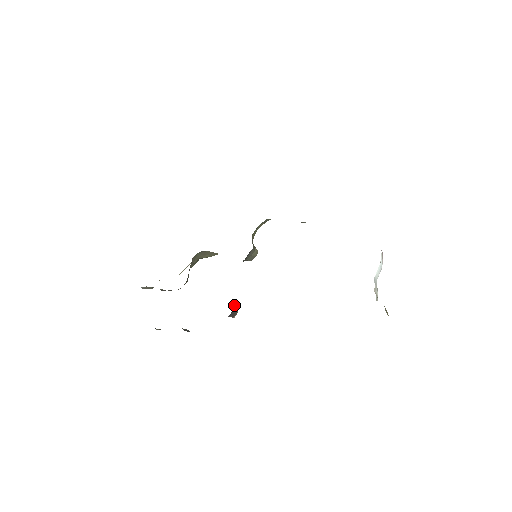
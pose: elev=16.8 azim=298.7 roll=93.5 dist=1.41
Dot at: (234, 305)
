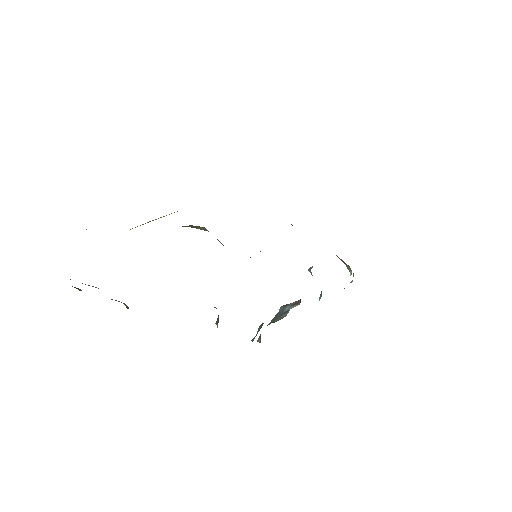
Dot at: occluded
